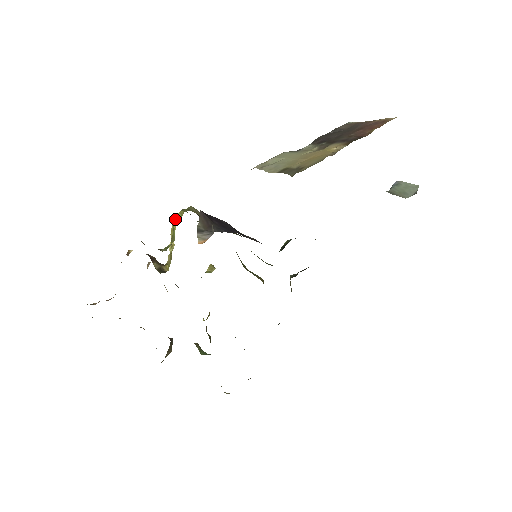
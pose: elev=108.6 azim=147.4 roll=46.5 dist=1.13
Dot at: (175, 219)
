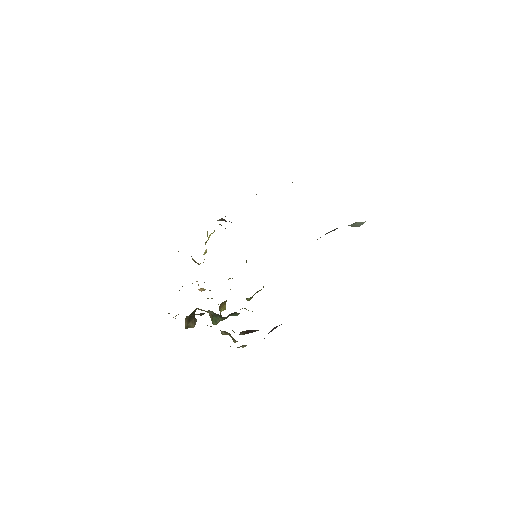
Dot at: (210, 235)
